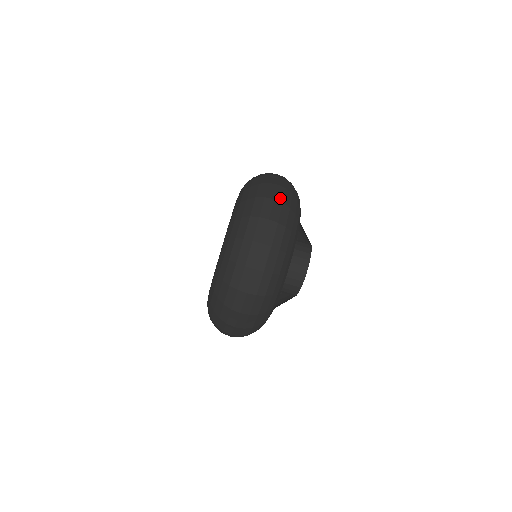
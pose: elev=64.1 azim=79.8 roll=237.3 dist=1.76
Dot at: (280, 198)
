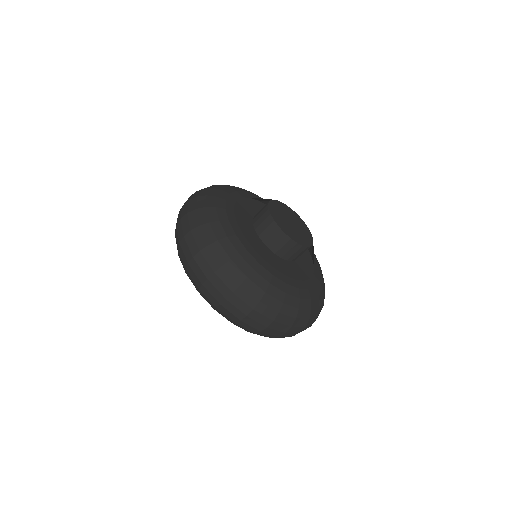
Dot at: occluded
